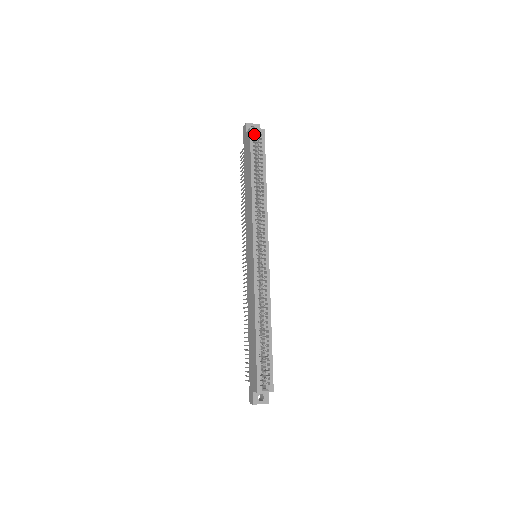
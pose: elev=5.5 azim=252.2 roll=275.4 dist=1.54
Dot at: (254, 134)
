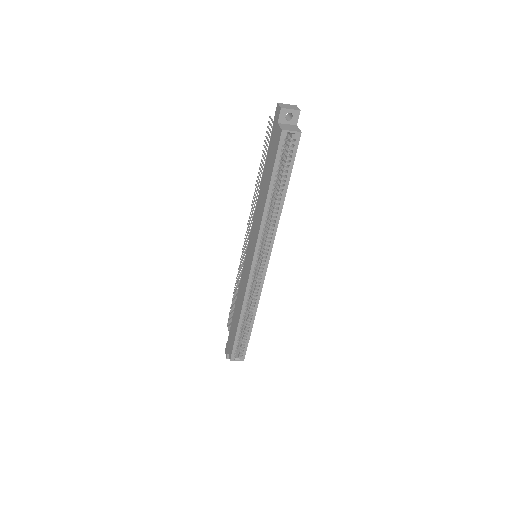
Dot at: (286, 136)
